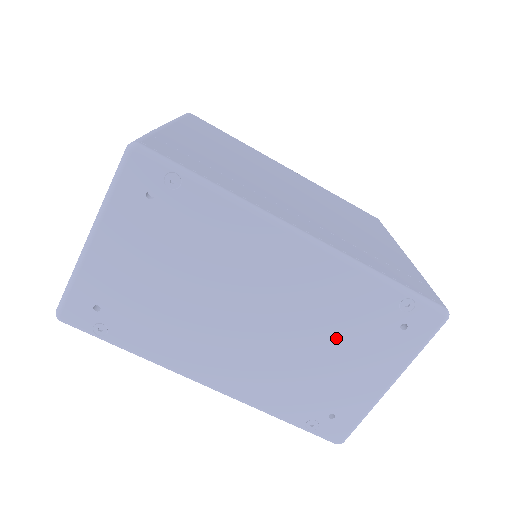
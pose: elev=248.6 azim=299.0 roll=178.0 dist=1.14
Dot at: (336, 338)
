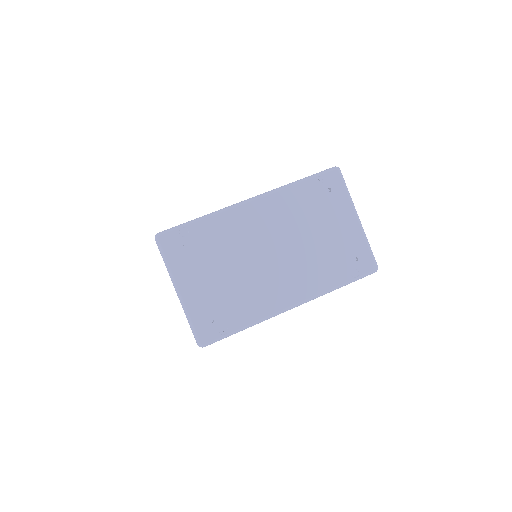
Dot at: (313, 224)
